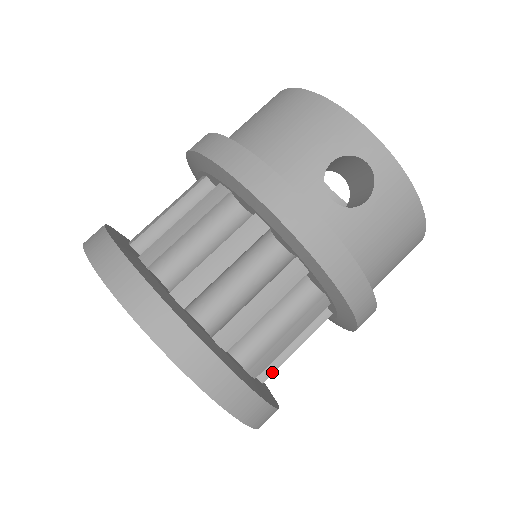
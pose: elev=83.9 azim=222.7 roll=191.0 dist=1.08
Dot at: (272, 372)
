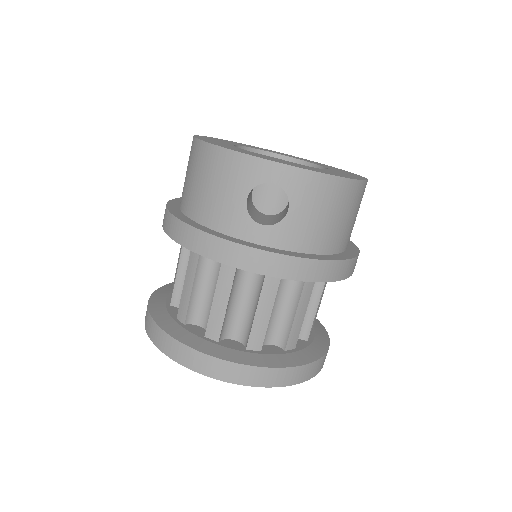
Dot at: (309, 331)
